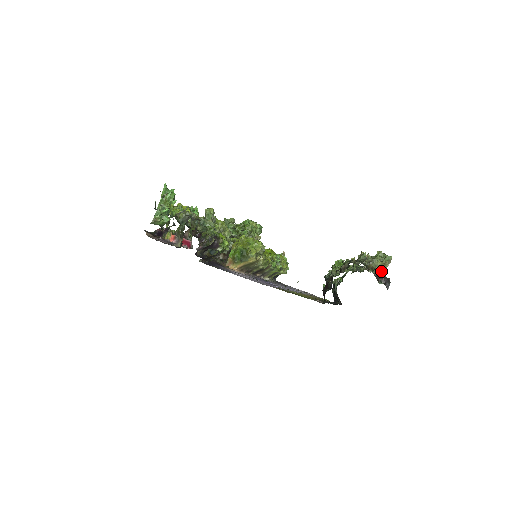
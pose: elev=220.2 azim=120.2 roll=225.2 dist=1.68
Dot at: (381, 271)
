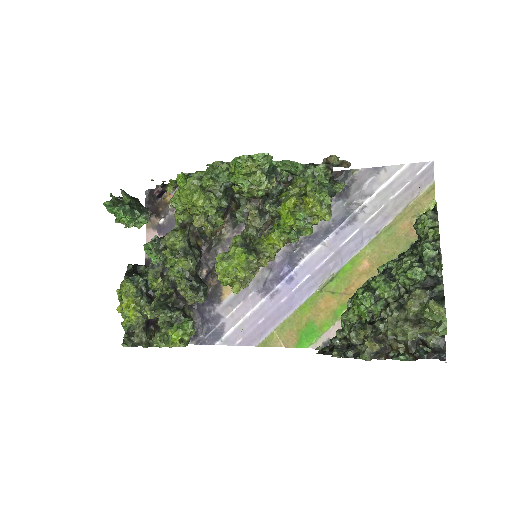
Dot at: (426, 340)
